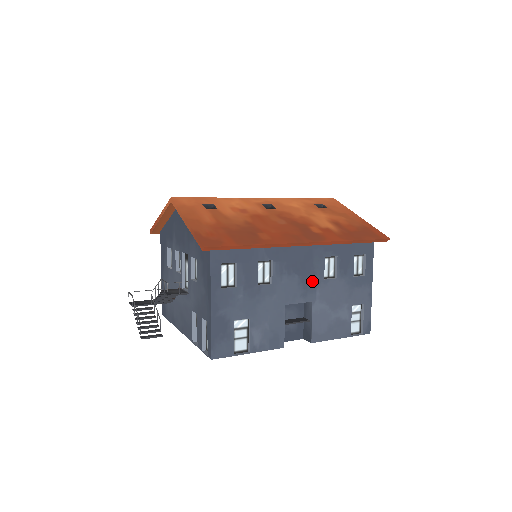
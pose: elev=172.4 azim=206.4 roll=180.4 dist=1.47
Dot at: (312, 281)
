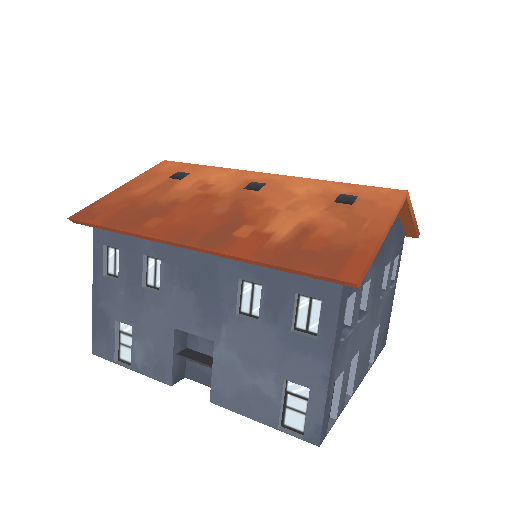
Dot at: (216, 310)
